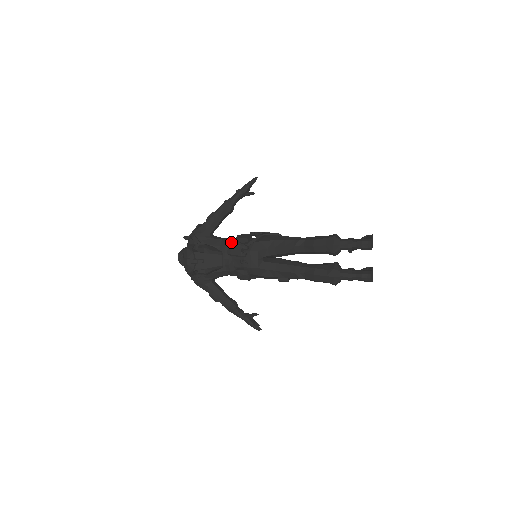
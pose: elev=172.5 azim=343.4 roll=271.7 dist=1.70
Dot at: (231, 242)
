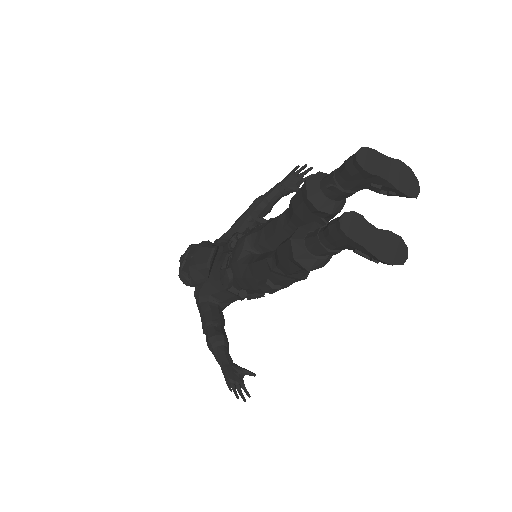
Dot at: occluded
